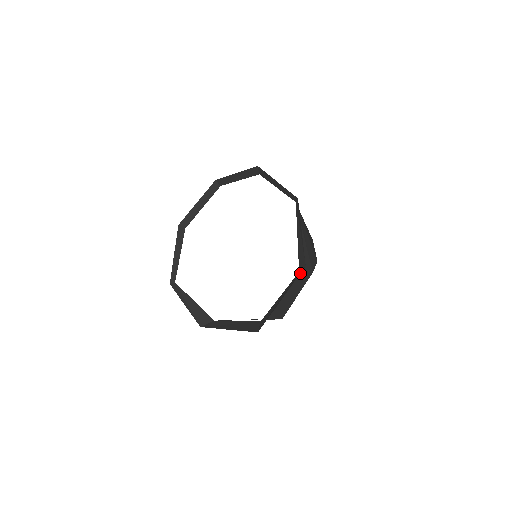
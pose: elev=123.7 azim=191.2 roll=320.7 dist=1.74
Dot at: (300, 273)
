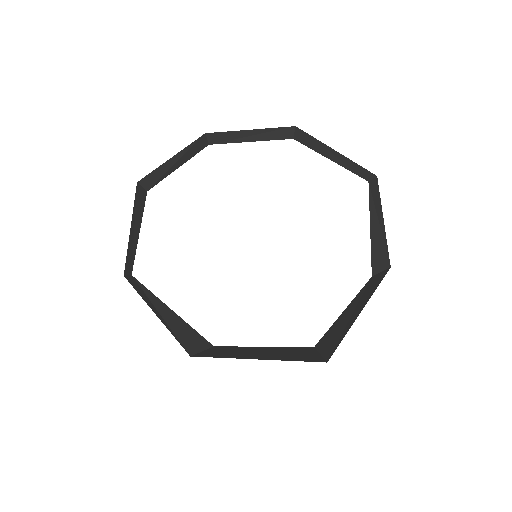
Dot at: occluded
